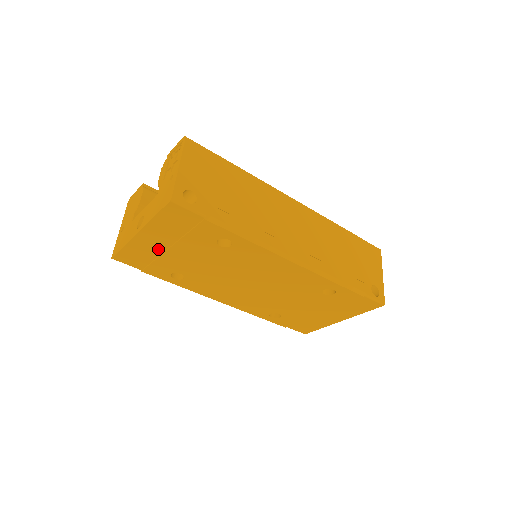
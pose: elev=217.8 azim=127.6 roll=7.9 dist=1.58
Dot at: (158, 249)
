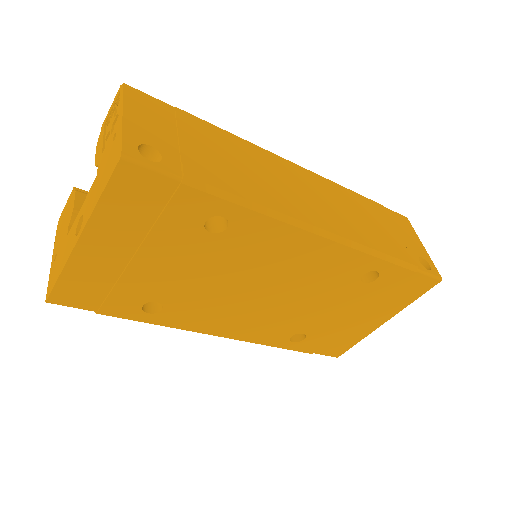
Dot at: (115, 264)
